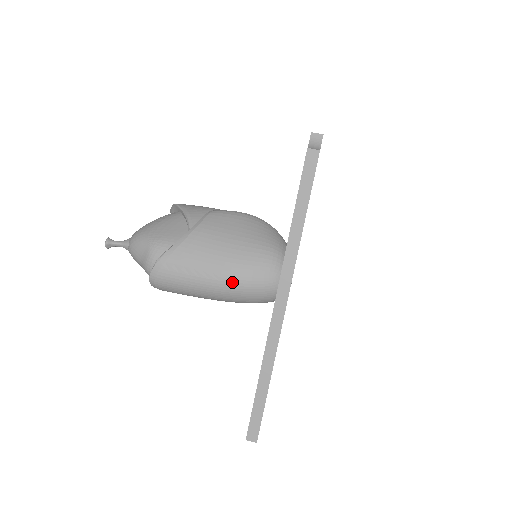
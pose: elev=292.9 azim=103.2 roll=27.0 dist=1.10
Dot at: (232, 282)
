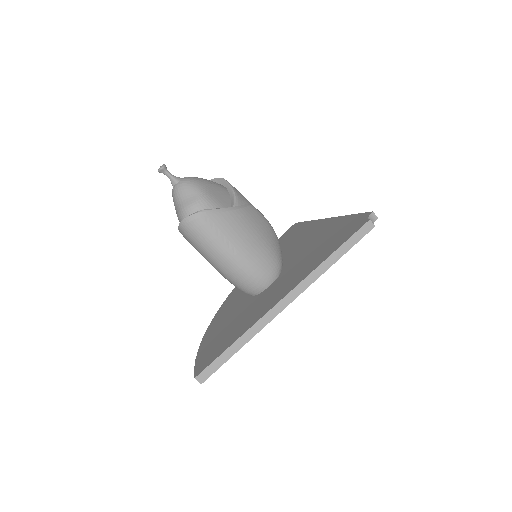
Dot at: (242, 263)
